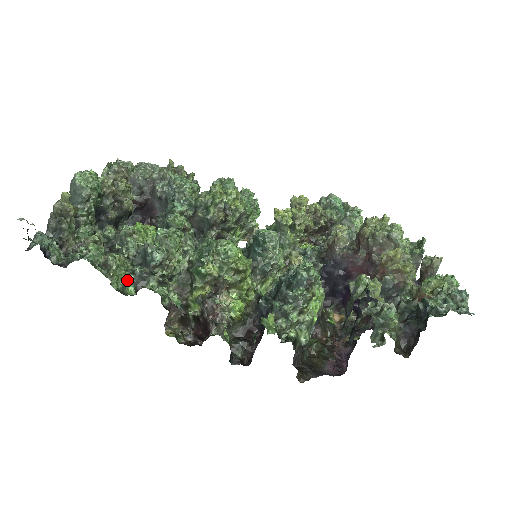
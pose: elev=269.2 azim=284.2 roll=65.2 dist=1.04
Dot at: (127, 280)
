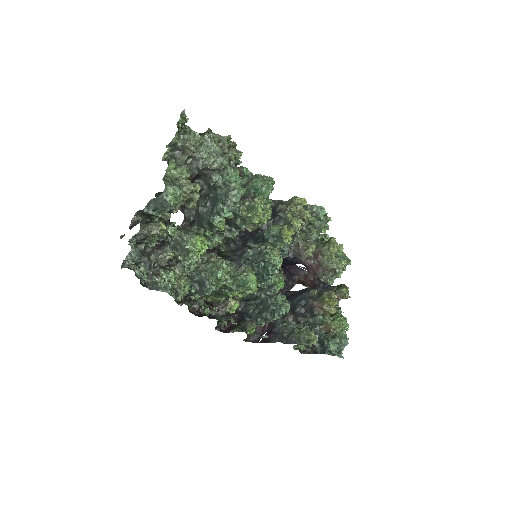
Dot at: occluded
